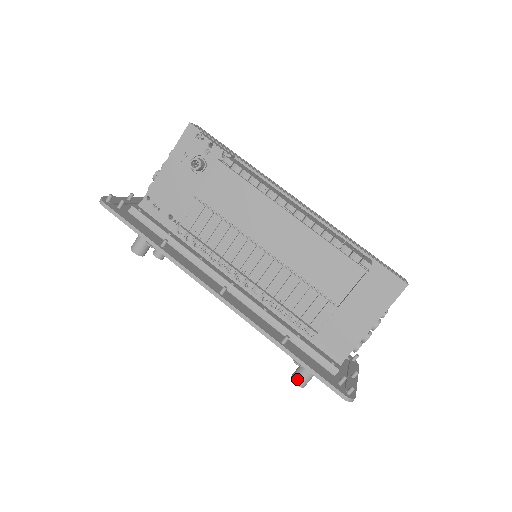
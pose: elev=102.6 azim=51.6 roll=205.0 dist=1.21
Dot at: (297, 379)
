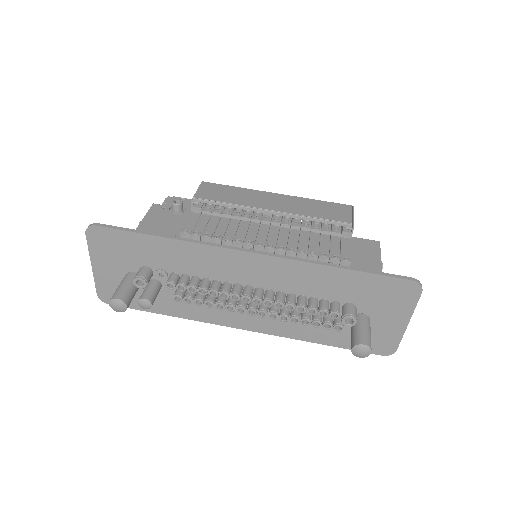
Dot at: (360, 340)
